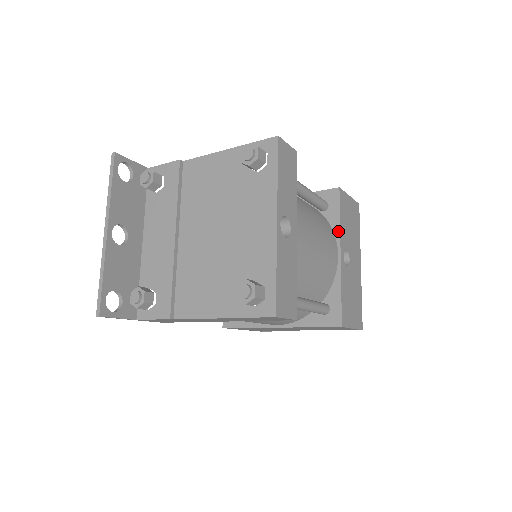
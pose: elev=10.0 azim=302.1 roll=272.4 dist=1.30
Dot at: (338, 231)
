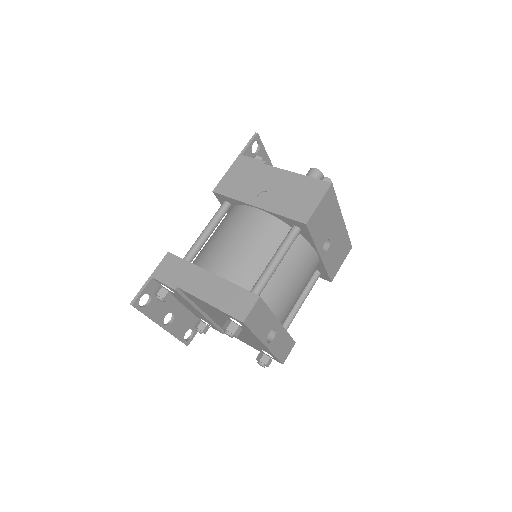
Dot at: (314, 246)
